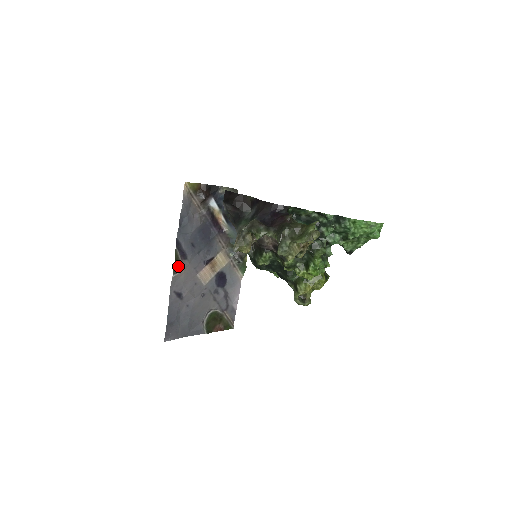
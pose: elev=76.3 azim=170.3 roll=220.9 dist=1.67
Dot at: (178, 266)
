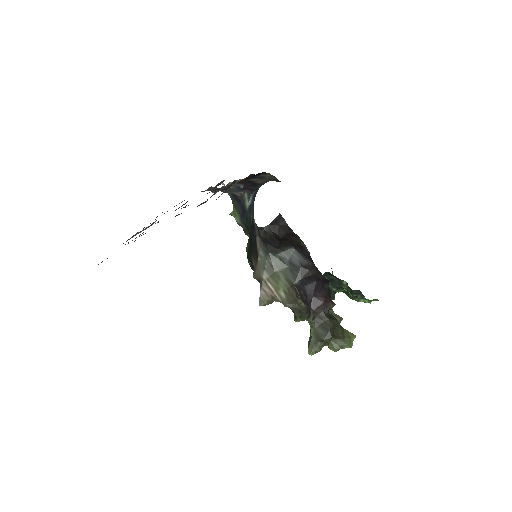
Dot at: occluded
